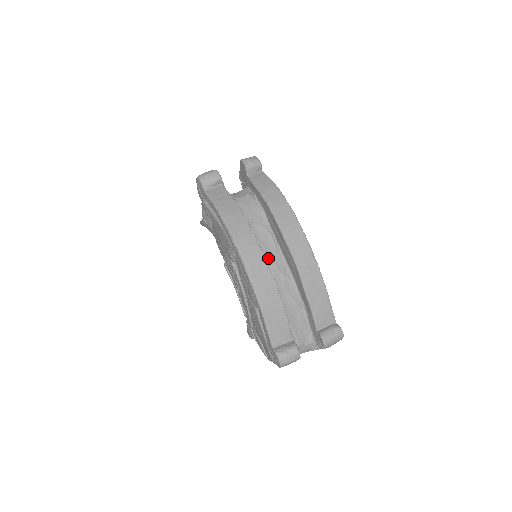
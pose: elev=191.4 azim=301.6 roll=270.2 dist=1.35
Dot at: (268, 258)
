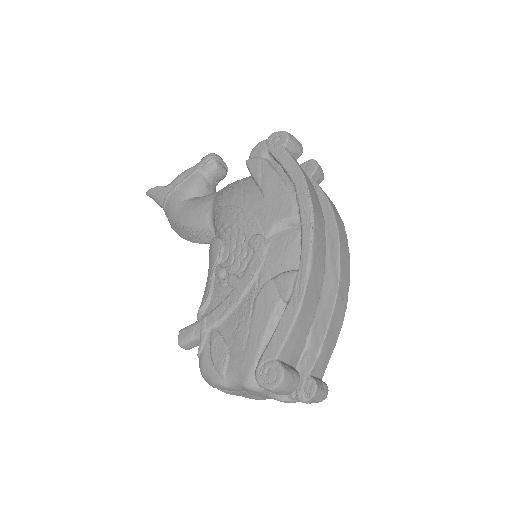
Dot at: occluded
